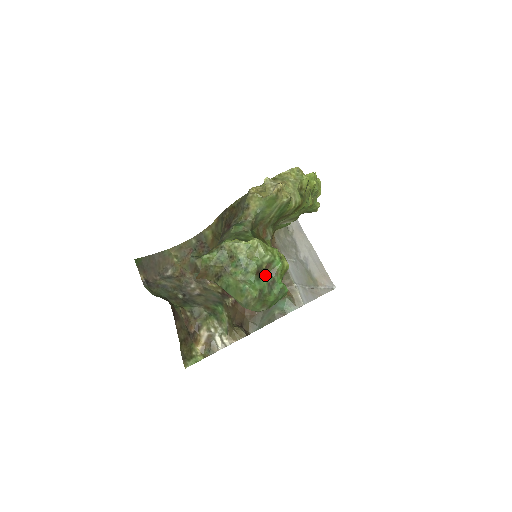
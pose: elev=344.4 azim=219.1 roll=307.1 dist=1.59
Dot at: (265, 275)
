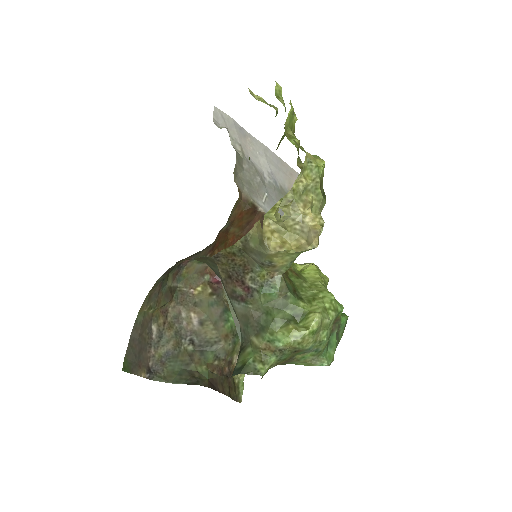
Dot at: occluded
